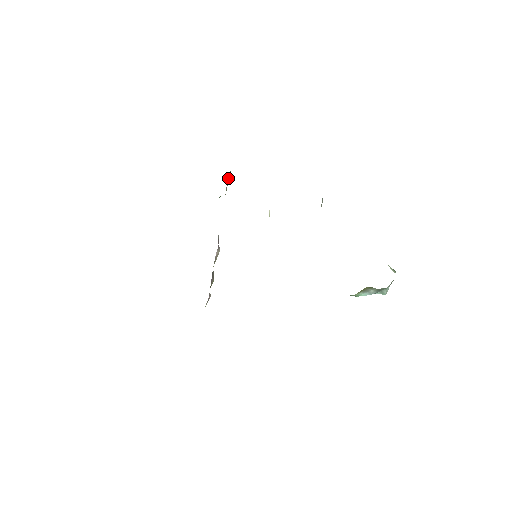
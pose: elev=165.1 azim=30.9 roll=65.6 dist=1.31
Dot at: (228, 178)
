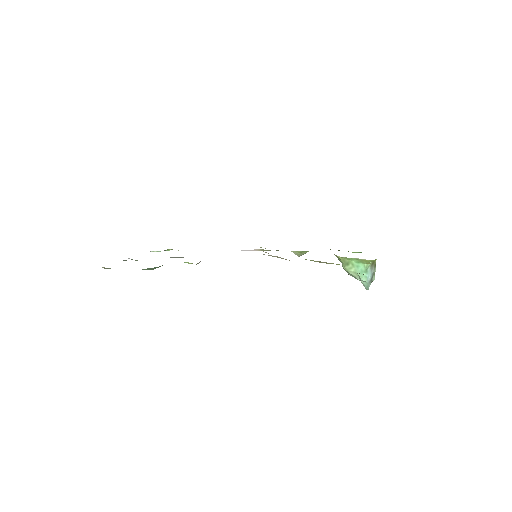
Dot at: occluded
